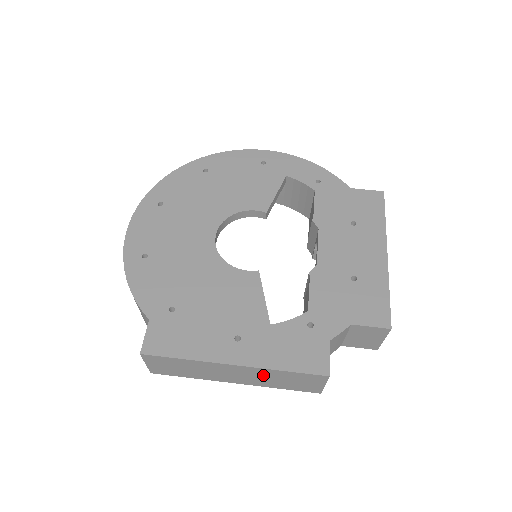
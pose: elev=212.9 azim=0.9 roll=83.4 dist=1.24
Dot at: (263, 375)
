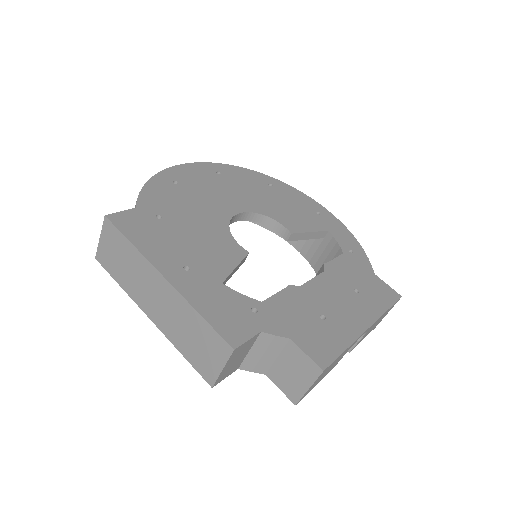
Dot at: (179, 314)
